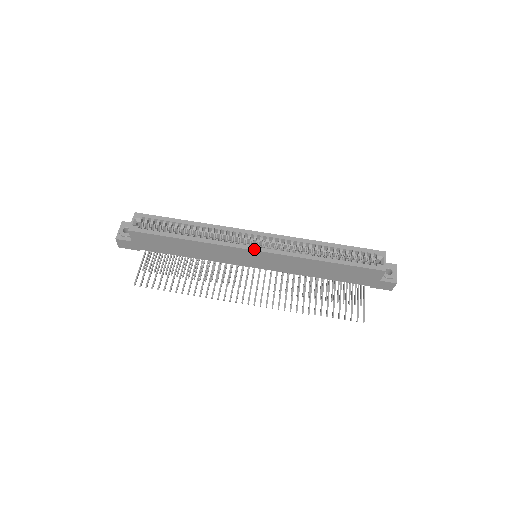
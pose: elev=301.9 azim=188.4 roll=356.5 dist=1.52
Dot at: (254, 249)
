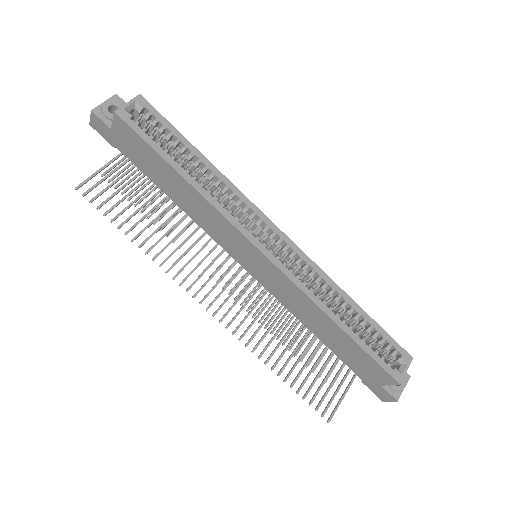
Dot at: (262, 250)
